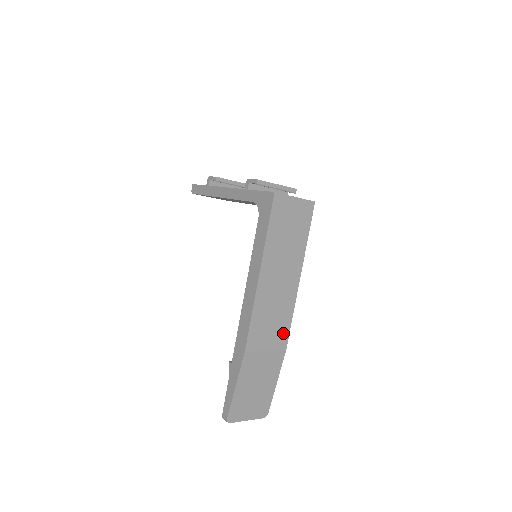
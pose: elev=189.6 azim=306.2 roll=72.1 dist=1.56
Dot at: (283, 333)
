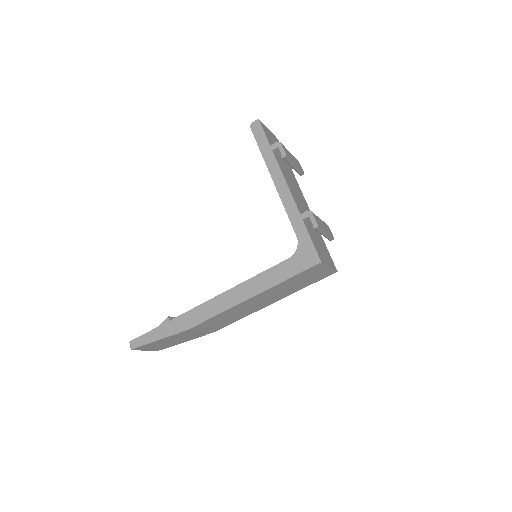
Dot at: (224, 325)
